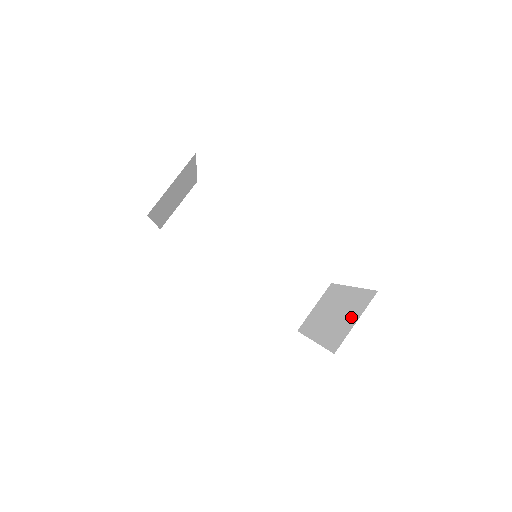
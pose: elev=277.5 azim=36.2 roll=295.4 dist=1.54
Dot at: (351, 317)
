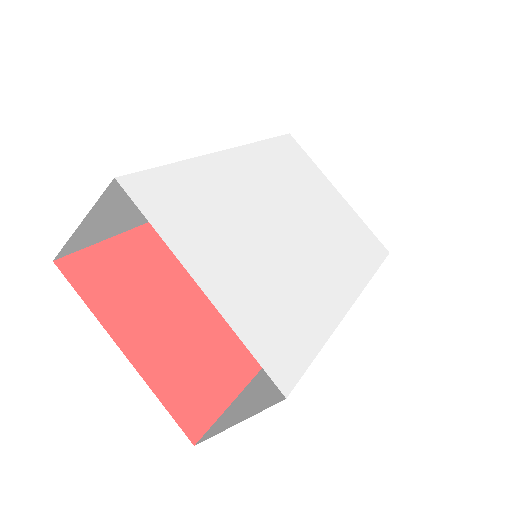
Dot at: occluded
